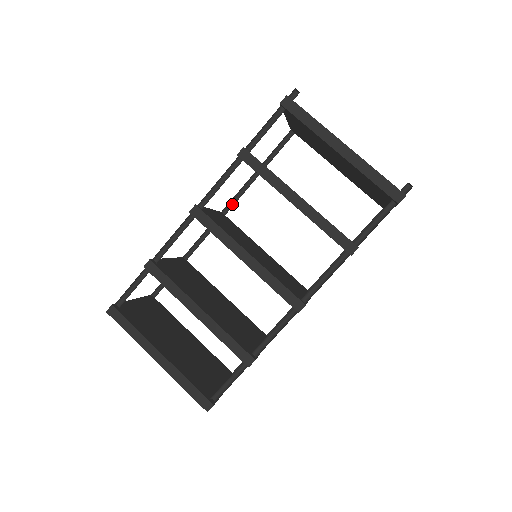
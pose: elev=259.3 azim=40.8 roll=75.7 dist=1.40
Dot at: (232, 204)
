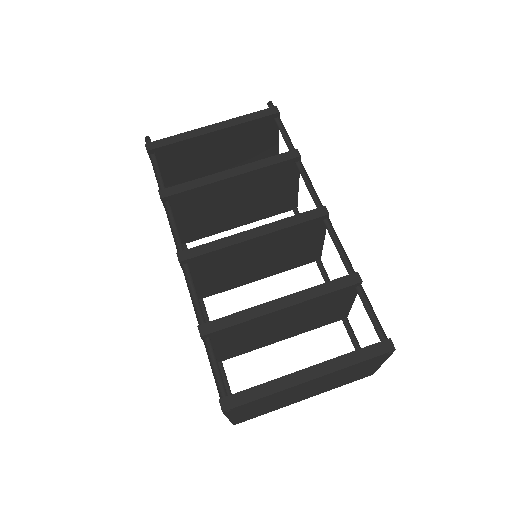
Dot at: occluded
